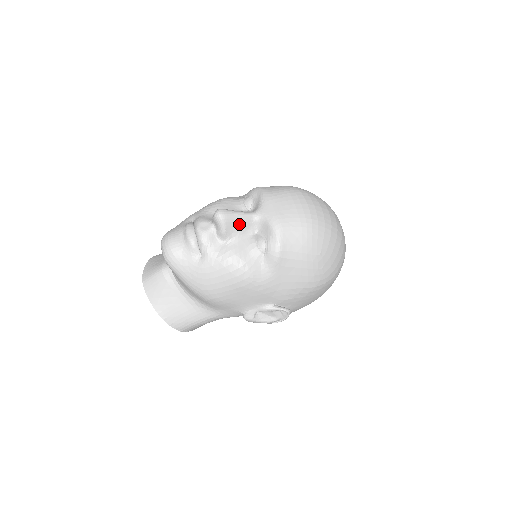
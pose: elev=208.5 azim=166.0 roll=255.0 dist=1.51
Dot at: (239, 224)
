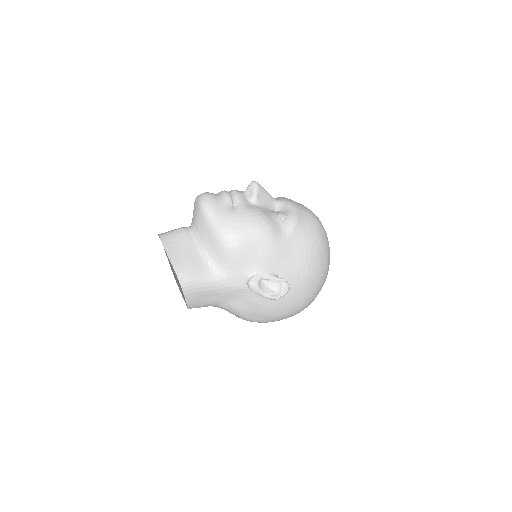
Dot at: (266, 197)
